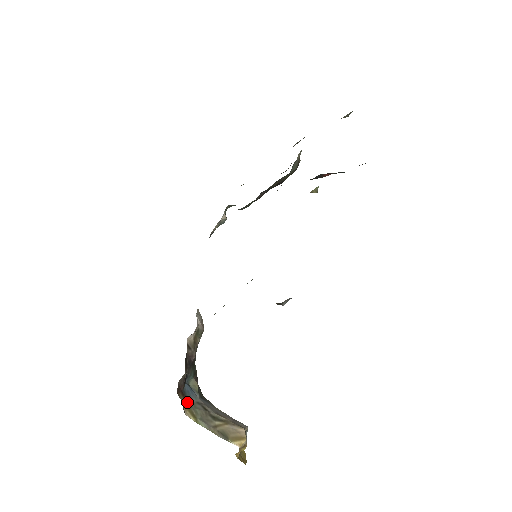
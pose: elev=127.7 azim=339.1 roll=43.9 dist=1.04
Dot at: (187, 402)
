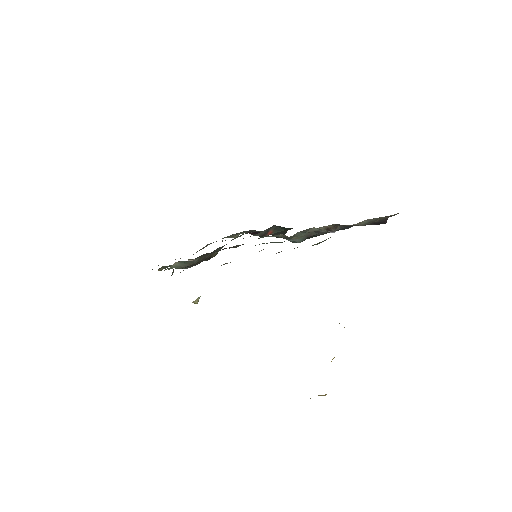
Dot at: occluded
